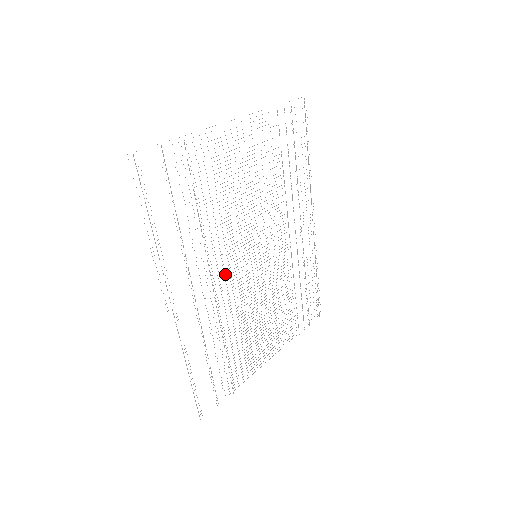
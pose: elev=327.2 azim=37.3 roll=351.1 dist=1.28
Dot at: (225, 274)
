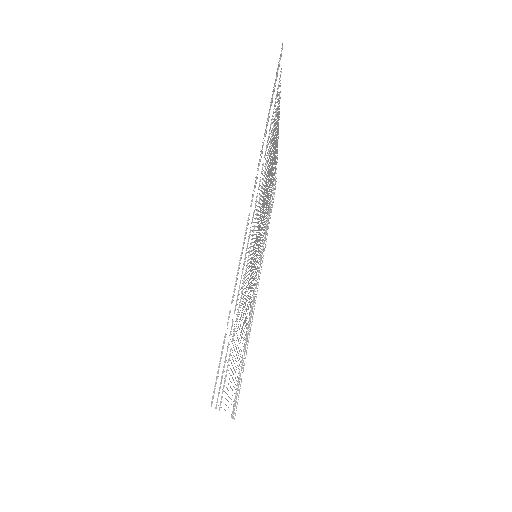
Dot at: occluded
